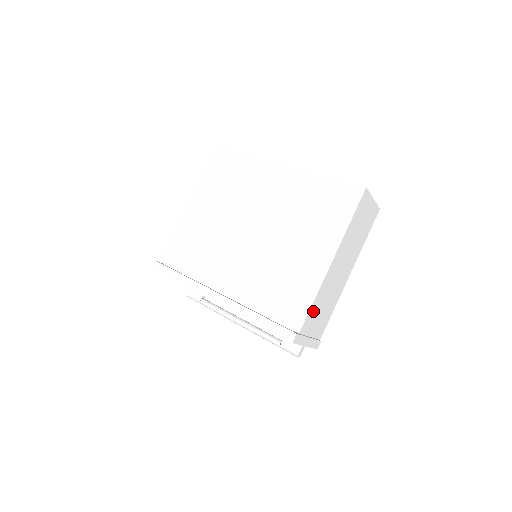
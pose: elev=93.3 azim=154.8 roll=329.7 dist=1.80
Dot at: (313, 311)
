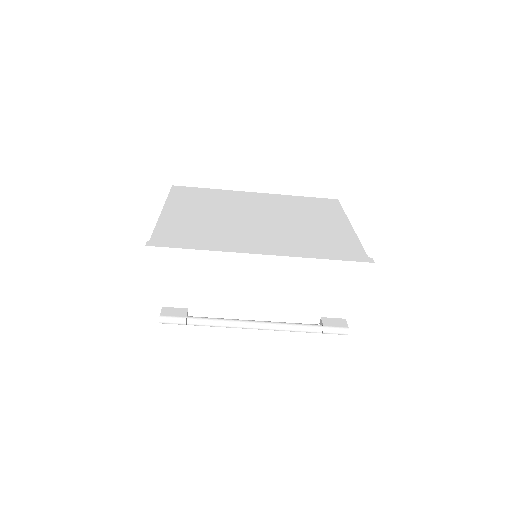
Dot at: occluded
